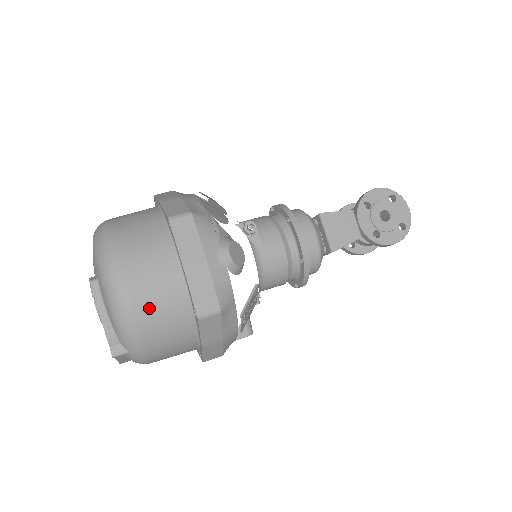
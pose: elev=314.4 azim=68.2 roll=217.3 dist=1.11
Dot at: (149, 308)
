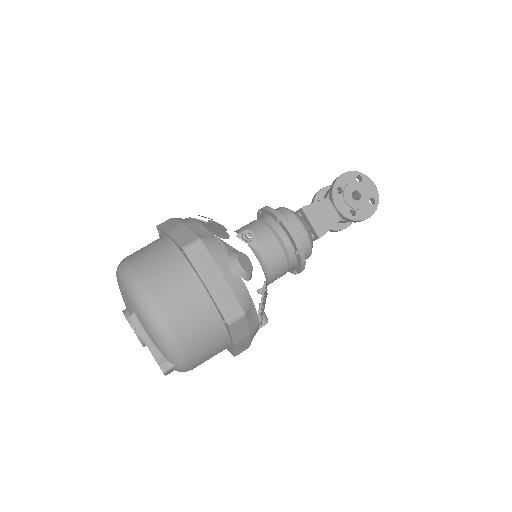
Dot at: (186, 327)
